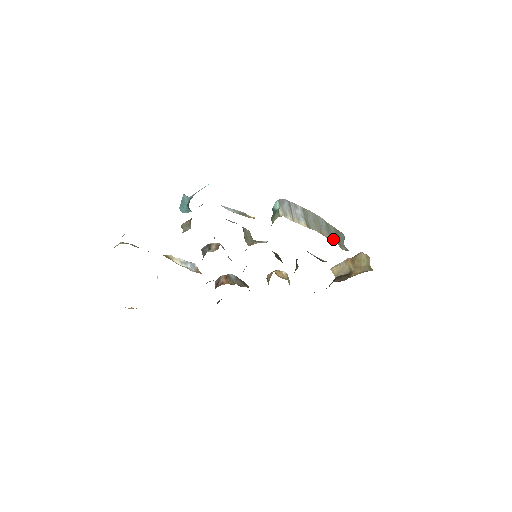
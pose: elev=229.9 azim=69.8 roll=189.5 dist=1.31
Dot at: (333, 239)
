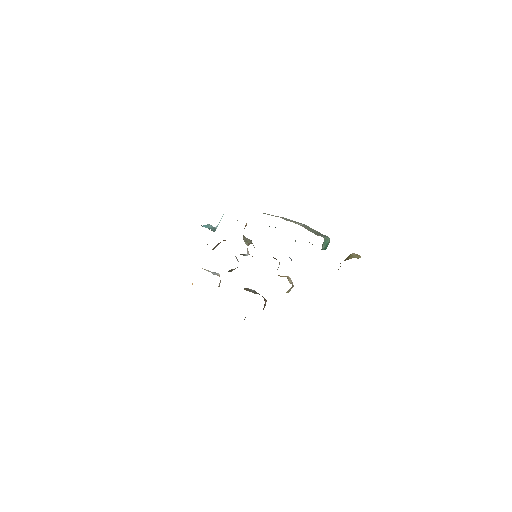
Dot at: (309, 230)
